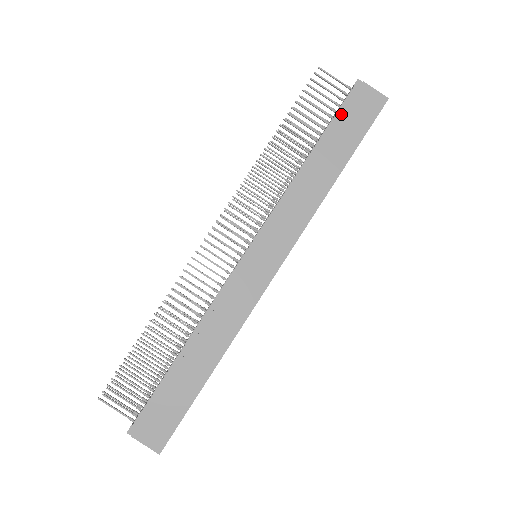
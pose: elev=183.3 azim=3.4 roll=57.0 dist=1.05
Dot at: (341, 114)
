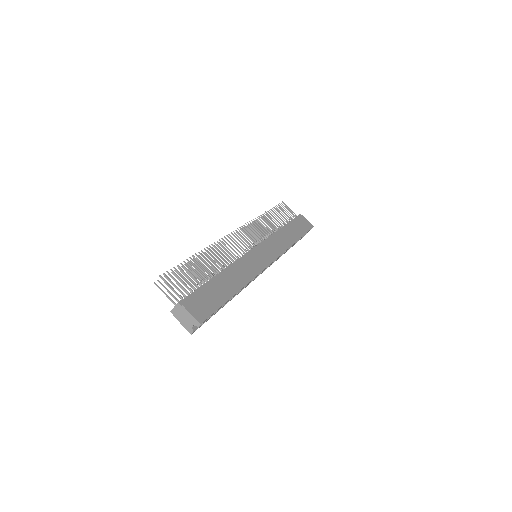
Dot at: (295, 221)
